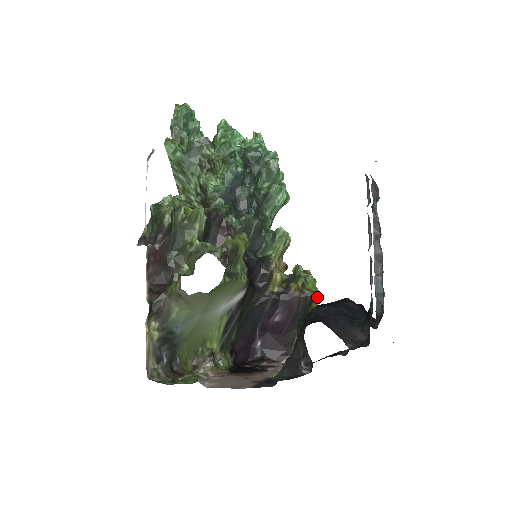
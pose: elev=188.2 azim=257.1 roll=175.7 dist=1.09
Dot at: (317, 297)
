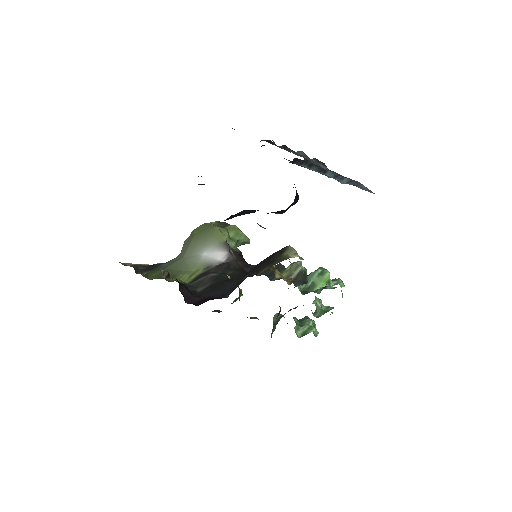
Dot at: (289, 250)
